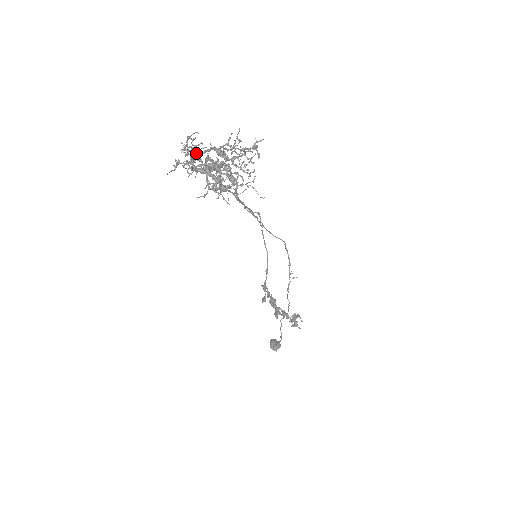
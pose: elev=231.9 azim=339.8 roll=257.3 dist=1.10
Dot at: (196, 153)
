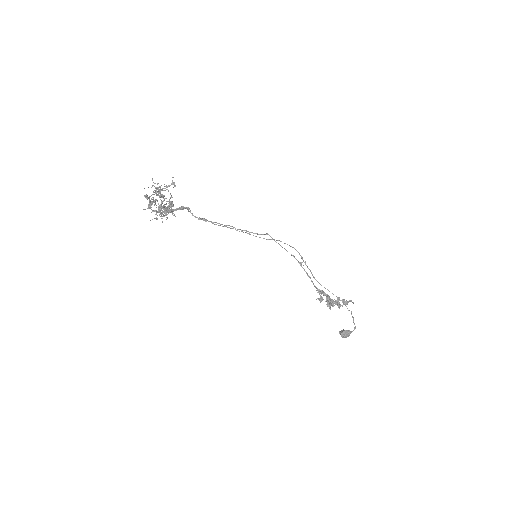
Dot at: occluded
